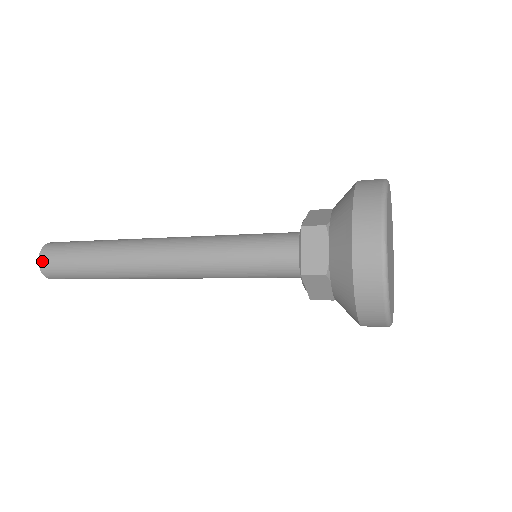
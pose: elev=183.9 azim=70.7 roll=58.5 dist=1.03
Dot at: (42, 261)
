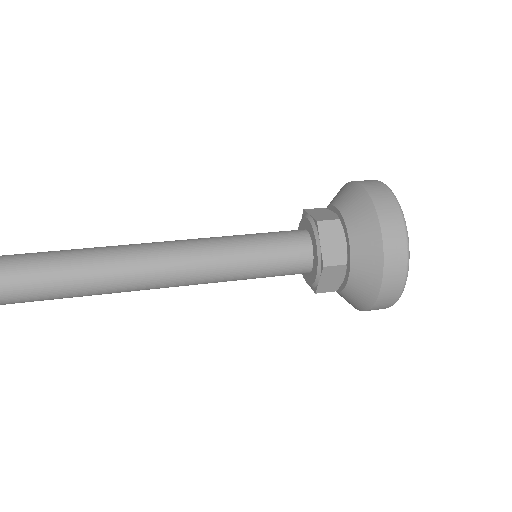
Dot at: out of frame
